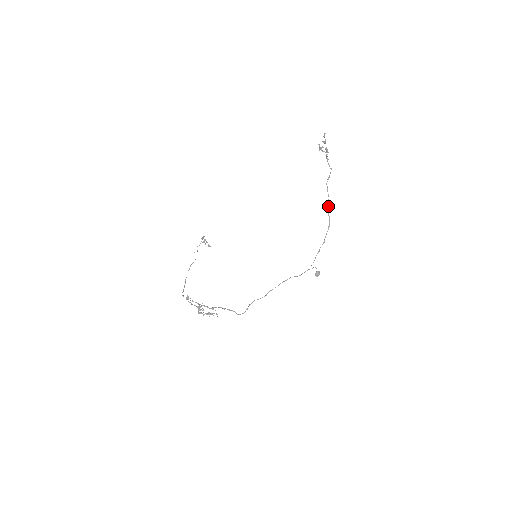
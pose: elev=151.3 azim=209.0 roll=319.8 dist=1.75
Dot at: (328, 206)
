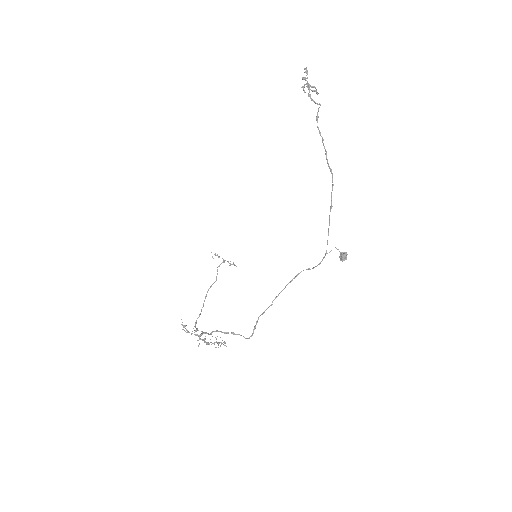
Dot at: (325, 154)
